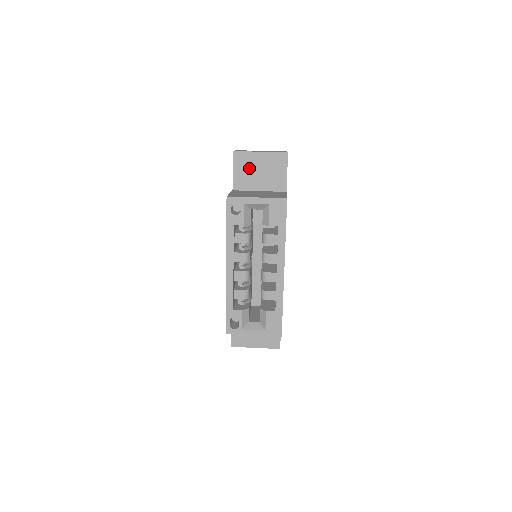
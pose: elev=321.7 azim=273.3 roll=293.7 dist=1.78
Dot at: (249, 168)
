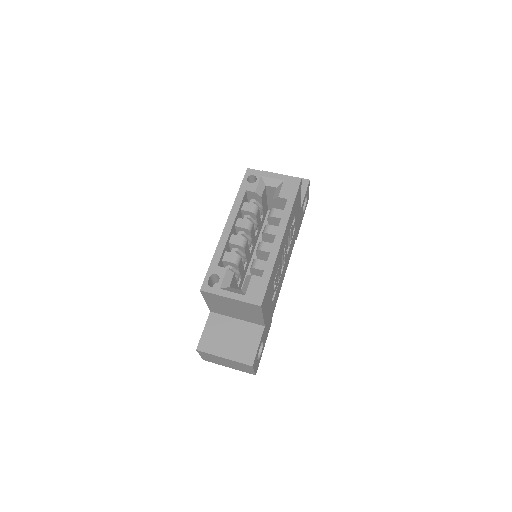
Dot at: occluded
